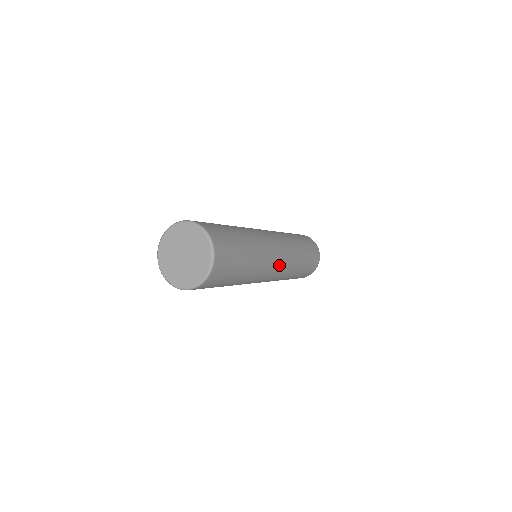
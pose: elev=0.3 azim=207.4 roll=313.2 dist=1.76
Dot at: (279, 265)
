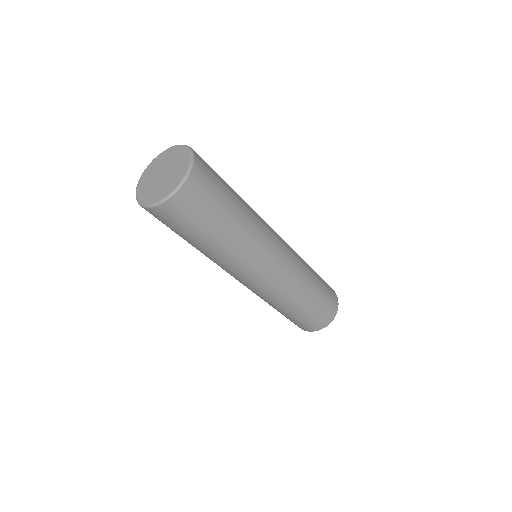
Dot at: (266, 277)
